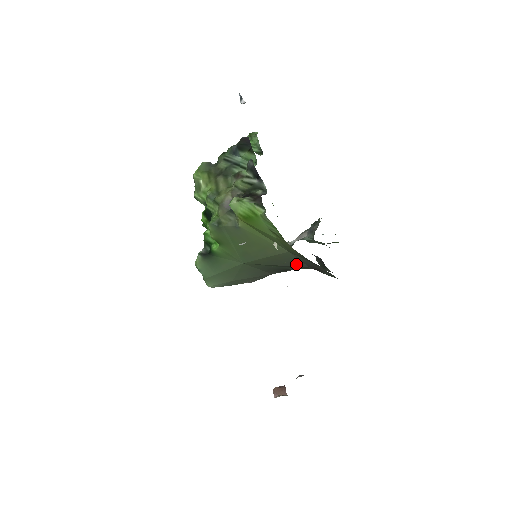
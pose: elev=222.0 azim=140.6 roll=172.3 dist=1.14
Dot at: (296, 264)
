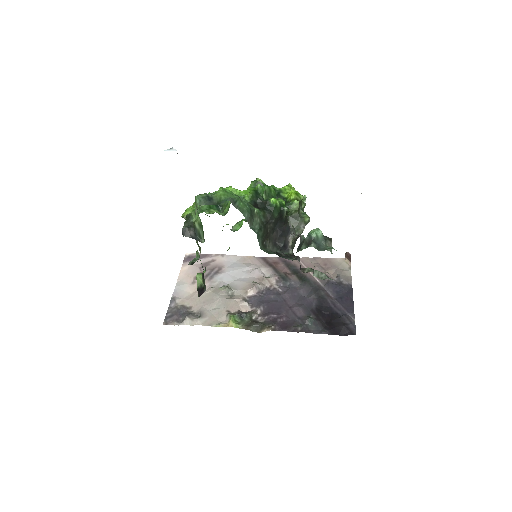
Dot at: occluded
